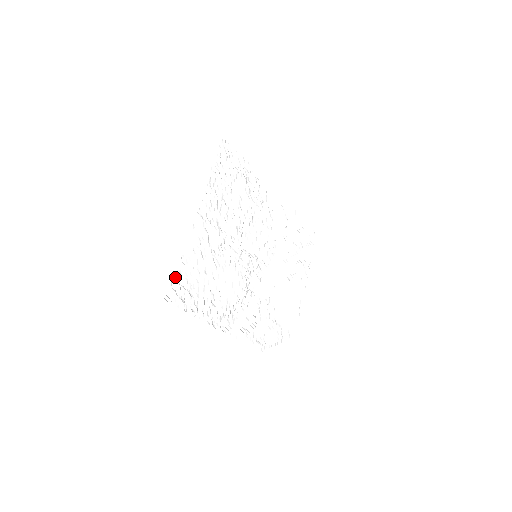
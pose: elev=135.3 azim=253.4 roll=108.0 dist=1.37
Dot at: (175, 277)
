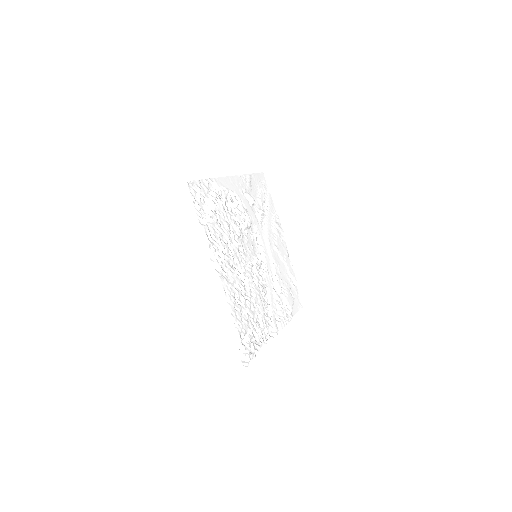
Dot at: (239, 344)
